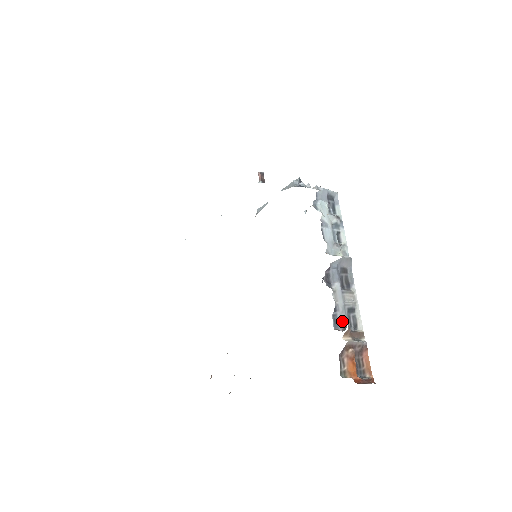
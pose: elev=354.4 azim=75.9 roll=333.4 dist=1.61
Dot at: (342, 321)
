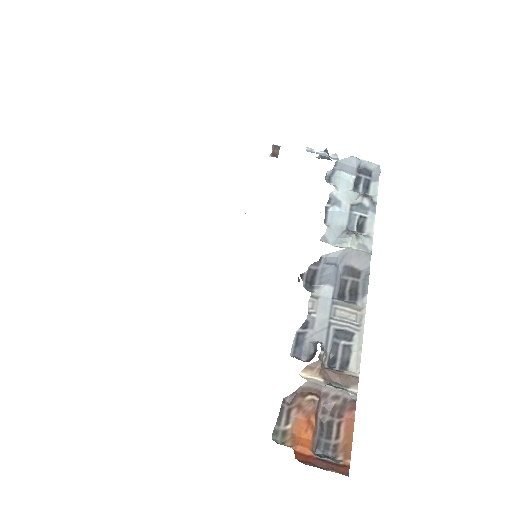
Dot at: (312, 346)
